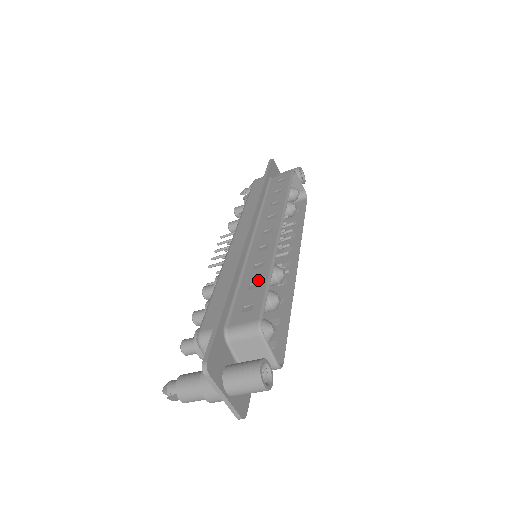
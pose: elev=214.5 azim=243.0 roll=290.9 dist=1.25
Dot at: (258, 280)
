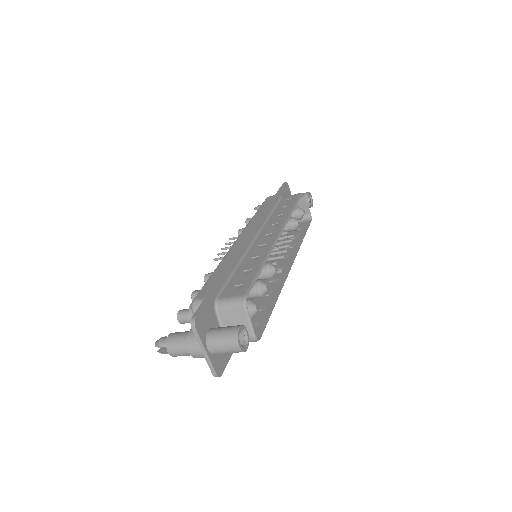
Dot at: (252, 268)
